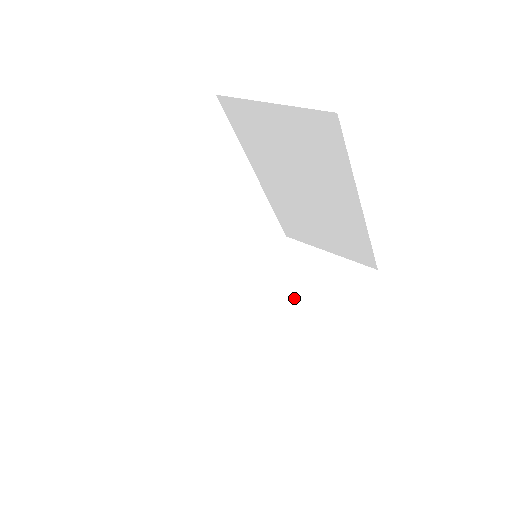
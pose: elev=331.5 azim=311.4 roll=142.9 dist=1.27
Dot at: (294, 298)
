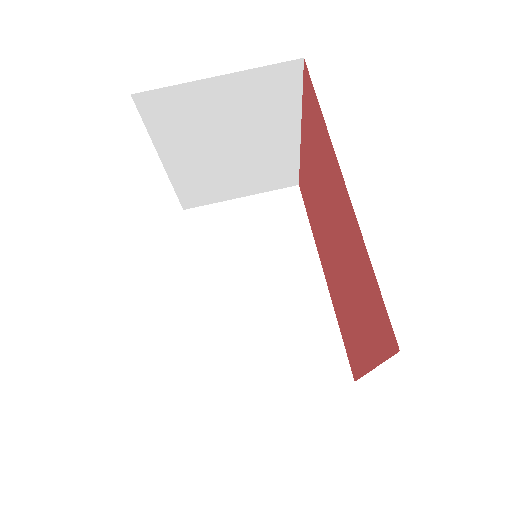
Dot at: (227, 139)
